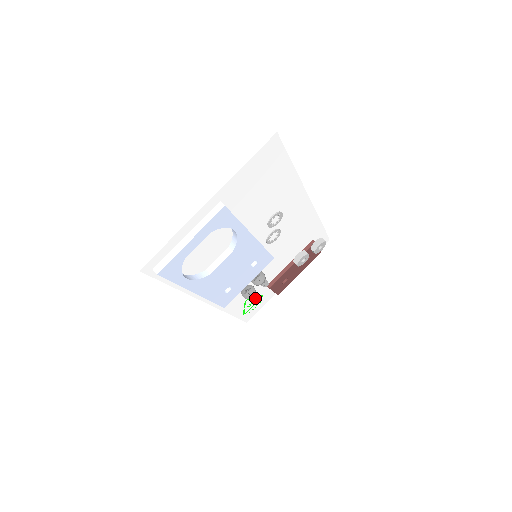
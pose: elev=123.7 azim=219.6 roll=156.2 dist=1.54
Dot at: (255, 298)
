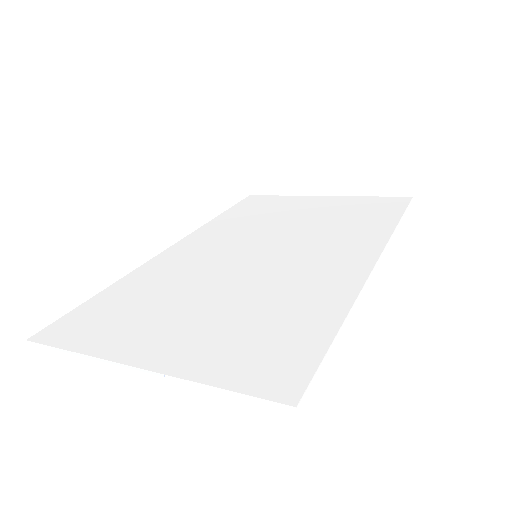
Dot at: occluded
